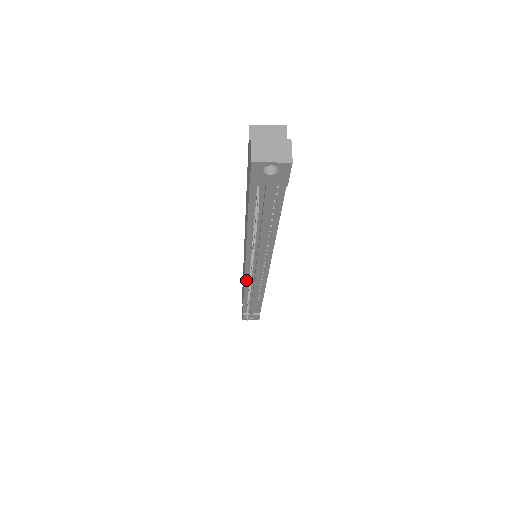
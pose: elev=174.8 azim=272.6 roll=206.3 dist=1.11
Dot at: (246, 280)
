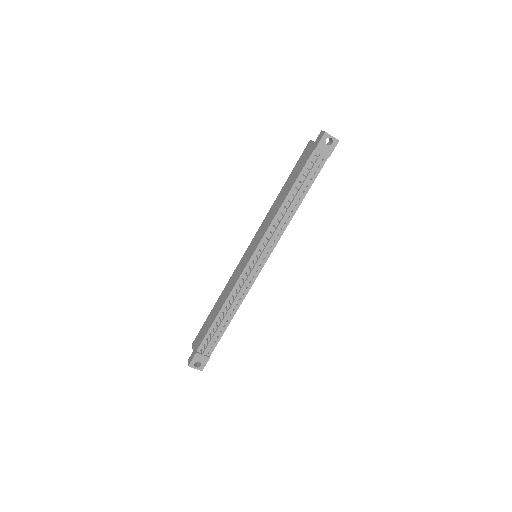
Dot at: (242, 274)
